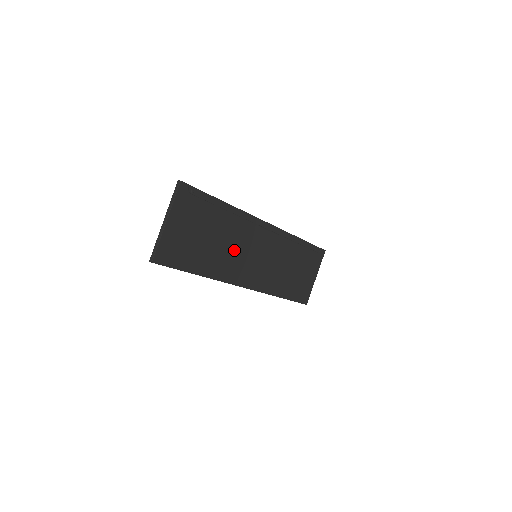
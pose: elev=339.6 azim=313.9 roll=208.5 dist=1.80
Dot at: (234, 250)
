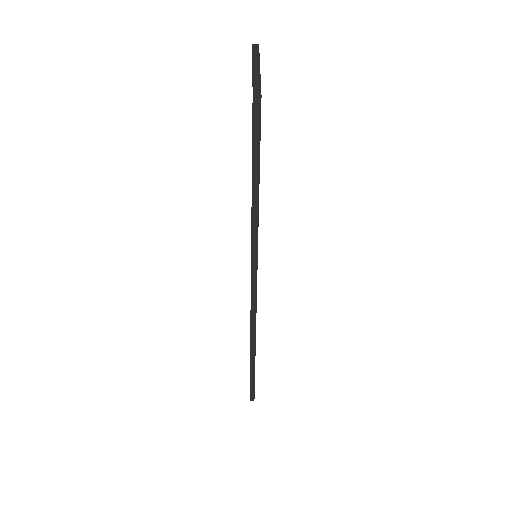
Dot at: occluded
